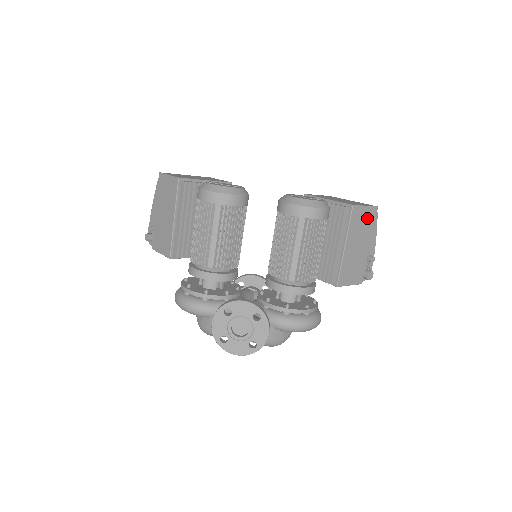
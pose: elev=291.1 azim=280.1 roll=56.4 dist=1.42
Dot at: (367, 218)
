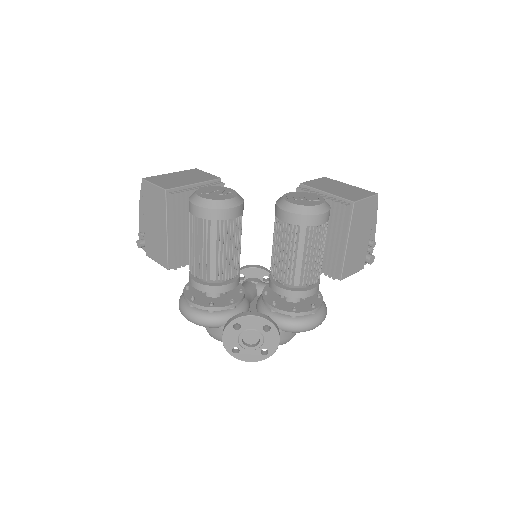
Dot at: (368, 208)
